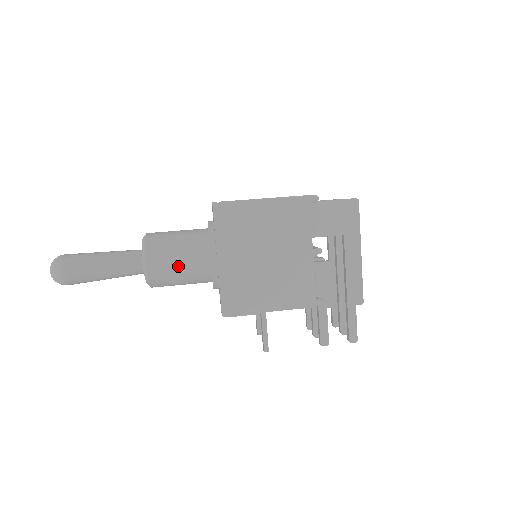
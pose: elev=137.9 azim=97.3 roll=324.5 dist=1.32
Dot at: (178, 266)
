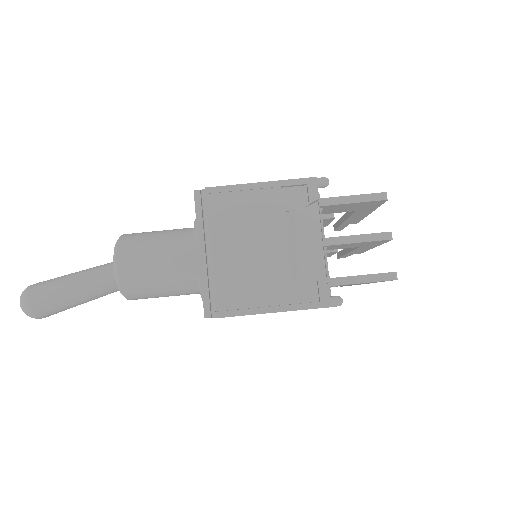
Dot at: occluded
